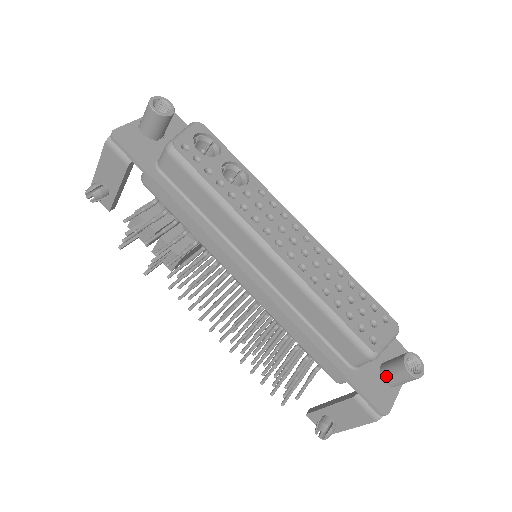
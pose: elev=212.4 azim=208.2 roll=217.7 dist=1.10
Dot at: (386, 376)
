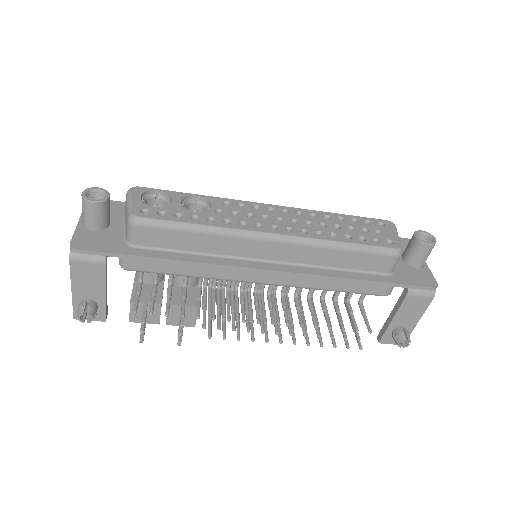
Dot at: (413, 262)
